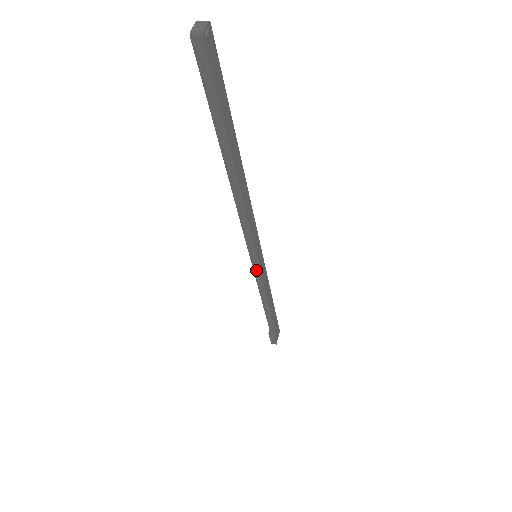
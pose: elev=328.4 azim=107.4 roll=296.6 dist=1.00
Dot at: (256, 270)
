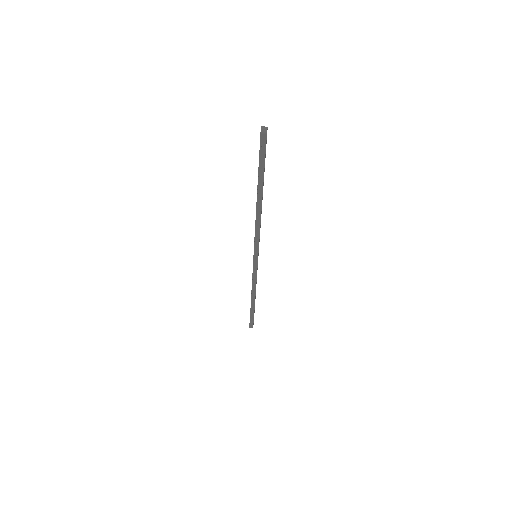
Dot at: (254, 266)
